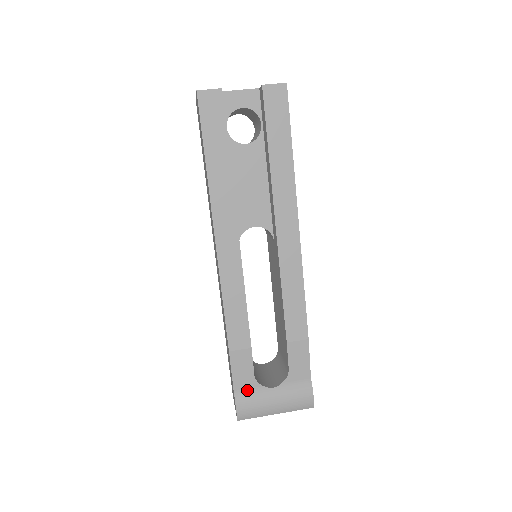
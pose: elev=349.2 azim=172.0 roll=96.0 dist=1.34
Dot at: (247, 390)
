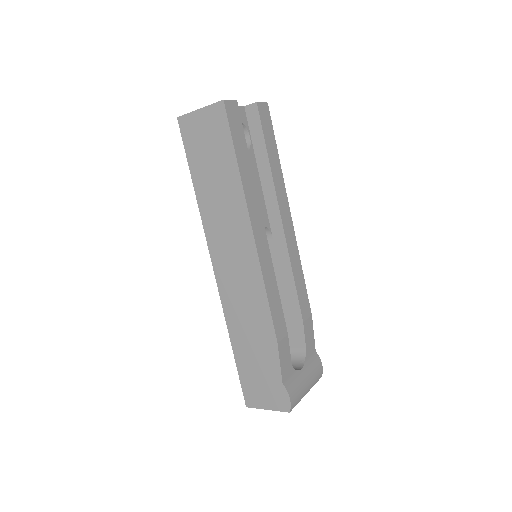
Dot at: (289, 378)
